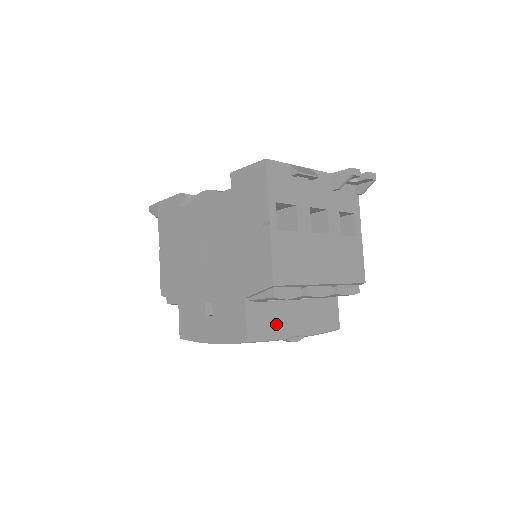
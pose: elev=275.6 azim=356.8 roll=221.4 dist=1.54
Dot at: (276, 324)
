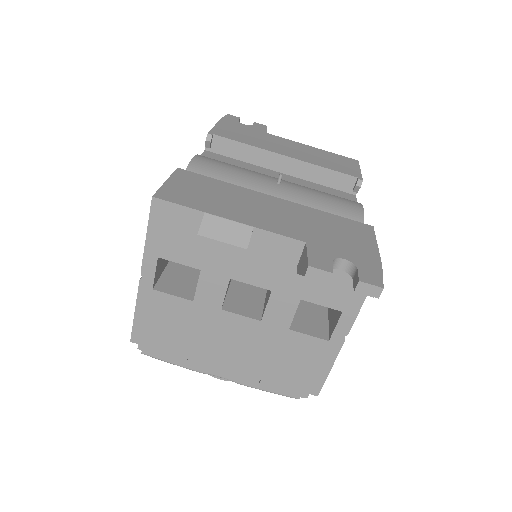
Dot at: occluded
